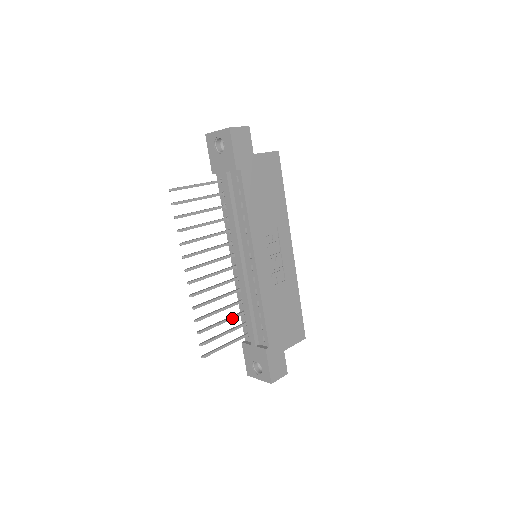
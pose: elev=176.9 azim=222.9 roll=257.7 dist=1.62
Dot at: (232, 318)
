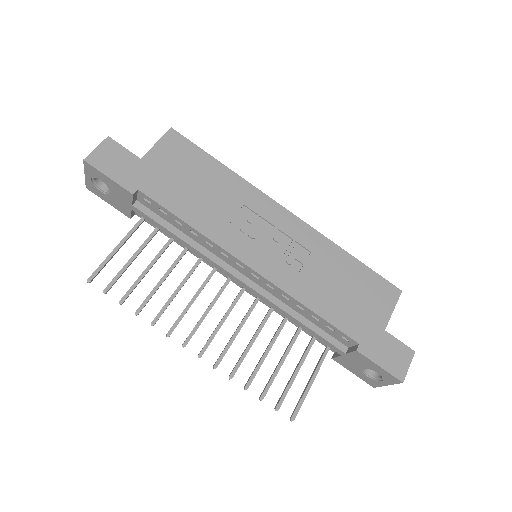
Dot at: (291, 345)
